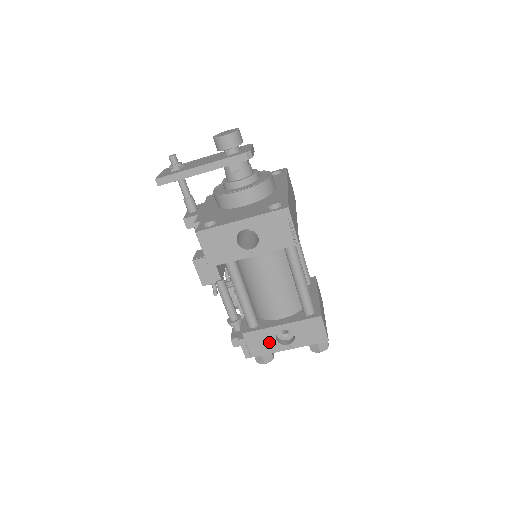
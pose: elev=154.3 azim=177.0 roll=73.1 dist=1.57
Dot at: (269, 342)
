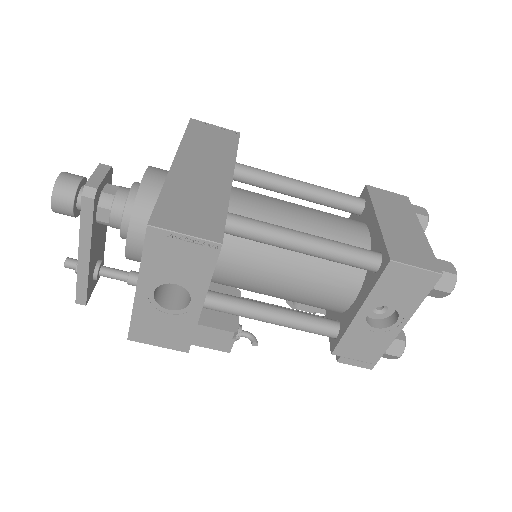
Dot at: (372, 337)
